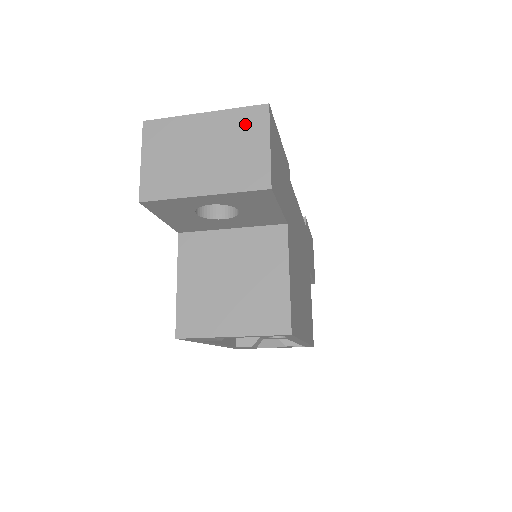
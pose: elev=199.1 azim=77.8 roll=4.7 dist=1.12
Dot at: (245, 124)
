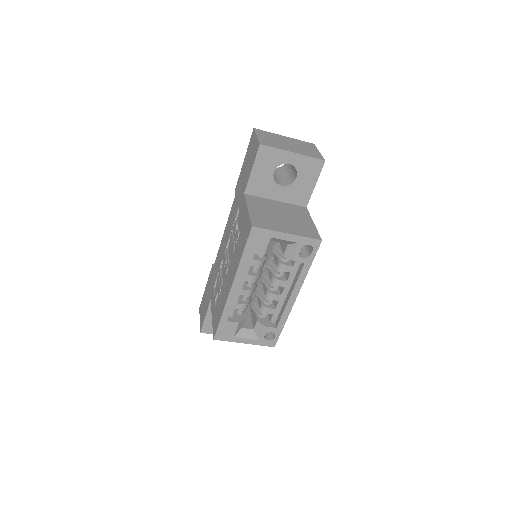
Dot at: (306, 144)
